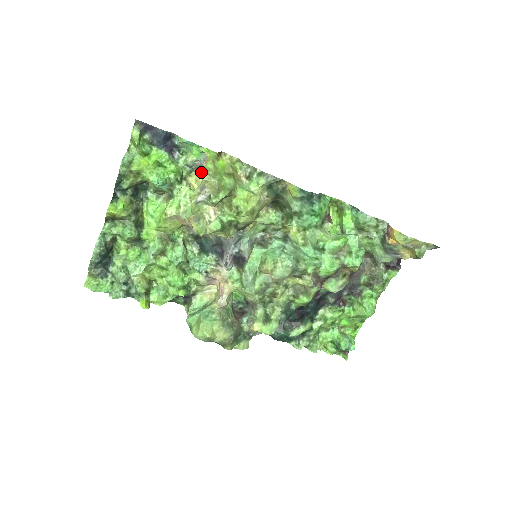
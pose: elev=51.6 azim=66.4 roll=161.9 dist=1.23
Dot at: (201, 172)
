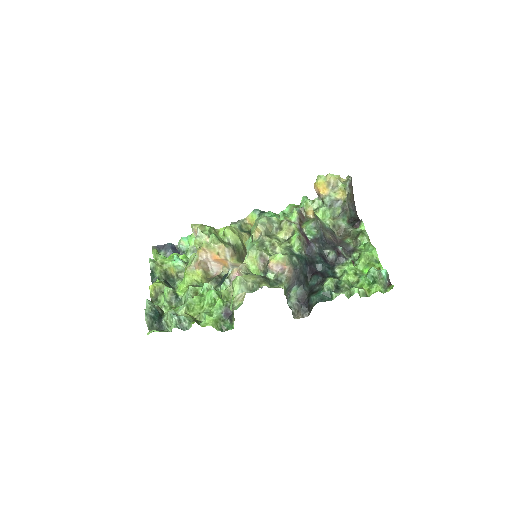
Dot at: occluded
